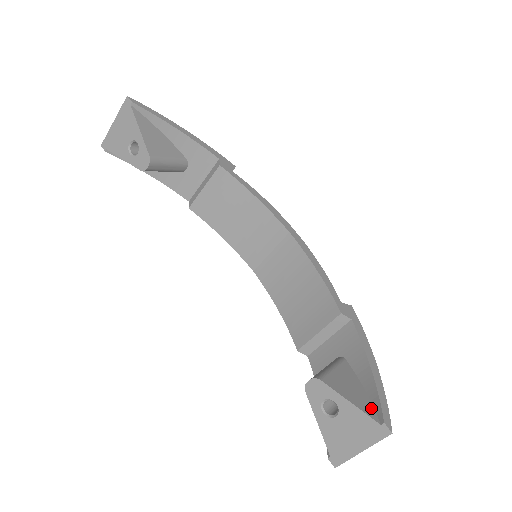
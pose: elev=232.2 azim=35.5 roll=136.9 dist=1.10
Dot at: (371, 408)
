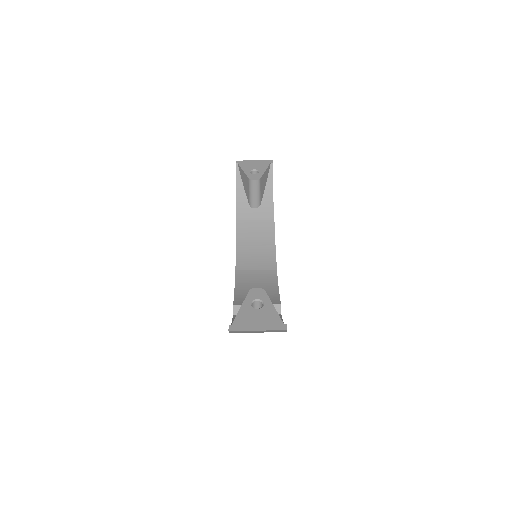
Dot at: occluded
